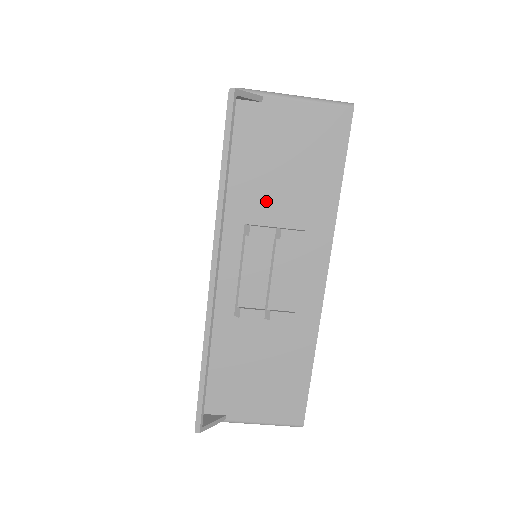
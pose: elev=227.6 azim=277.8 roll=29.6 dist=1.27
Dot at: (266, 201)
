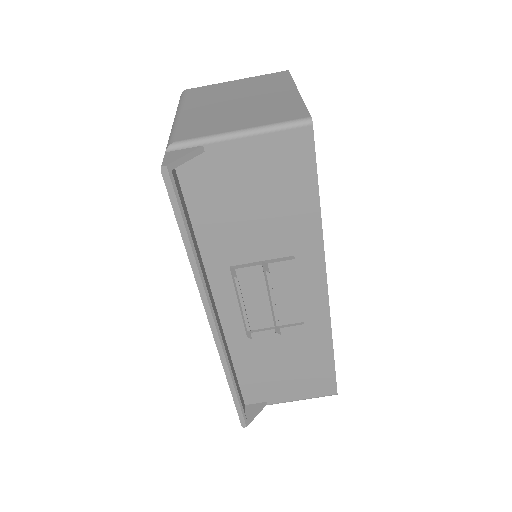
Dot at: (244, 242)
